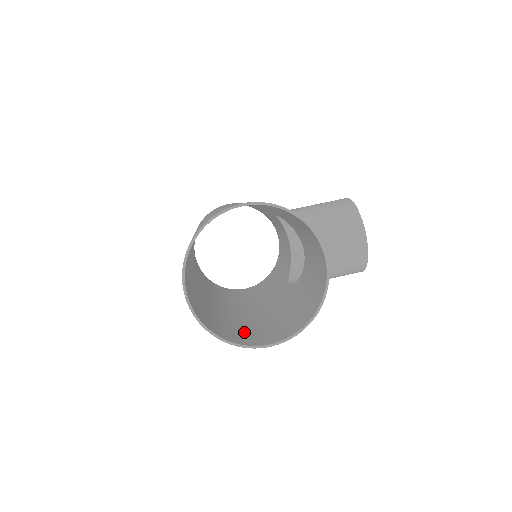
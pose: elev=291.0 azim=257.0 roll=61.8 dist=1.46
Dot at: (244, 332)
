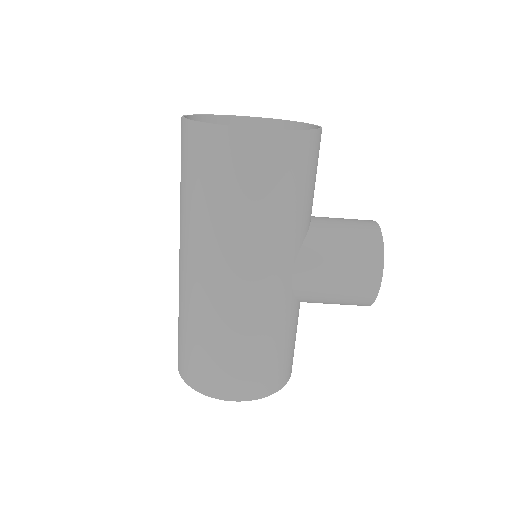
Dot at: occluded
